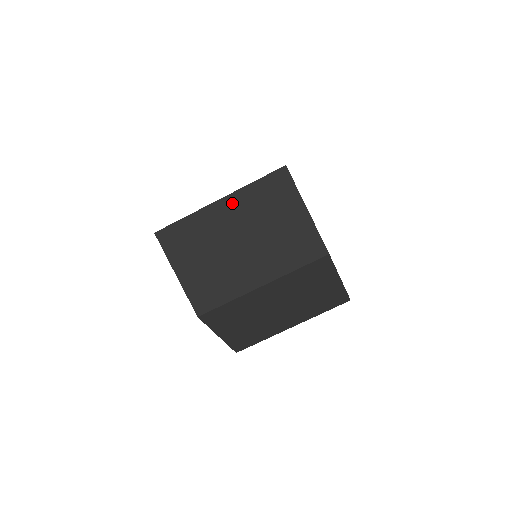
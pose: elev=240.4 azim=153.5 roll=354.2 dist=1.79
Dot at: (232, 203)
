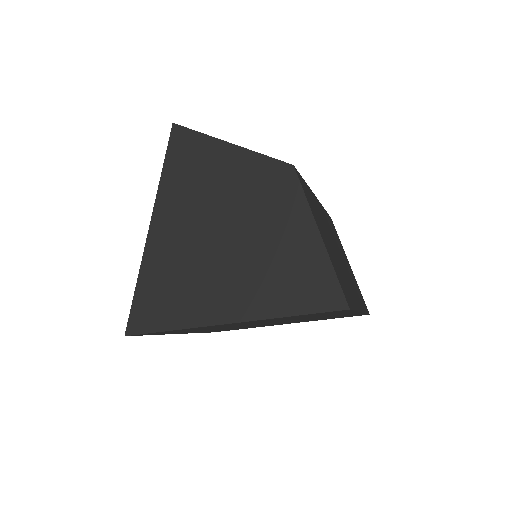
Dot at: occluded
